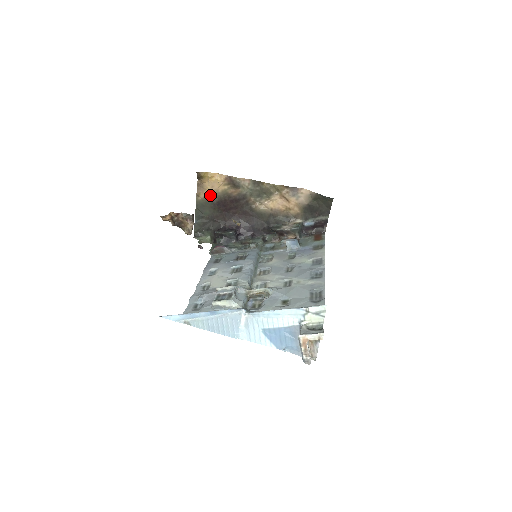
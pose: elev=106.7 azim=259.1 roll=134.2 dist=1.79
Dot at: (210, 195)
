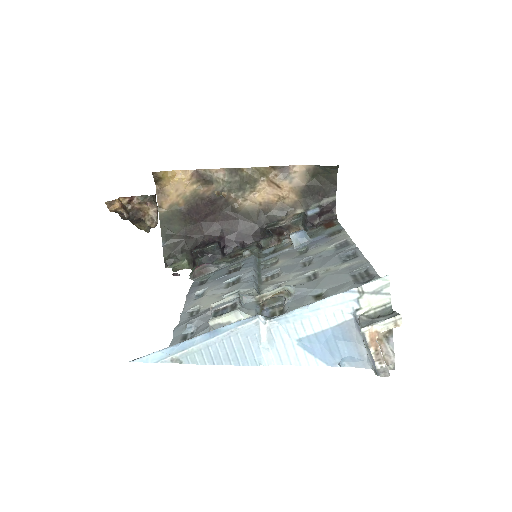
Dot at: (176, 202)
